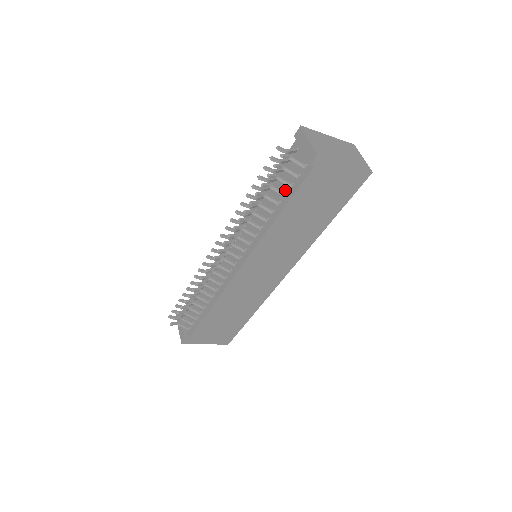
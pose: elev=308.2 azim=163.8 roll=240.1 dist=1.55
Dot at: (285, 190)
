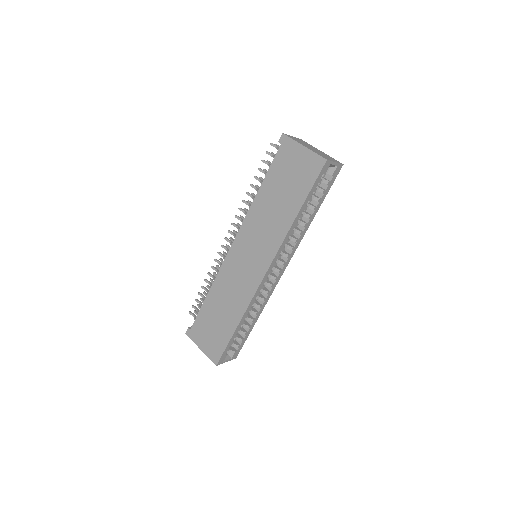
Dot at: occluded
